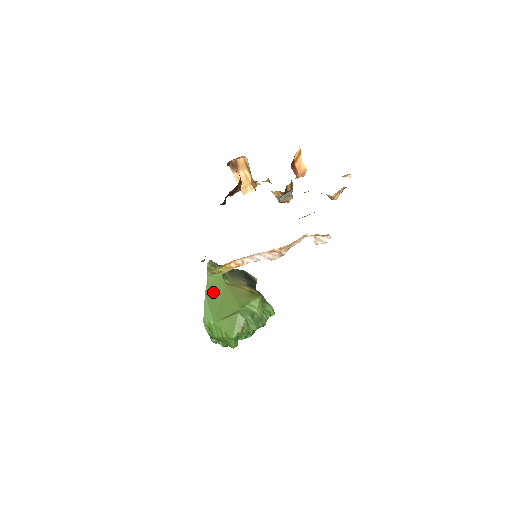
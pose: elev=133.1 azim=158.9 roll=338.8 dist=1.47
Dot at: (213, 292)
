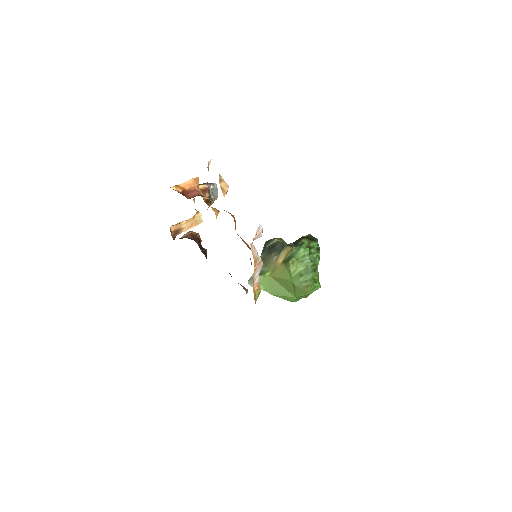
Dot at: (273, 289)
